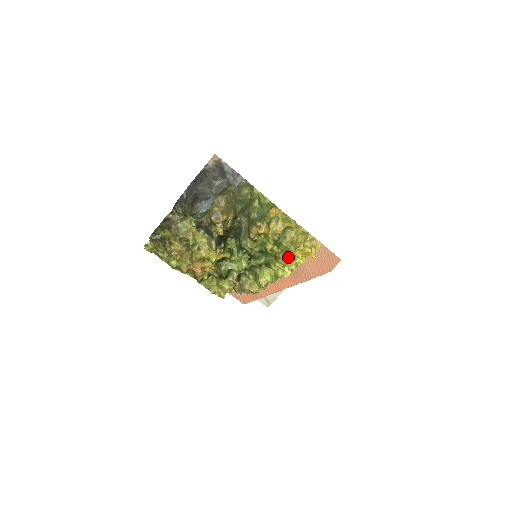
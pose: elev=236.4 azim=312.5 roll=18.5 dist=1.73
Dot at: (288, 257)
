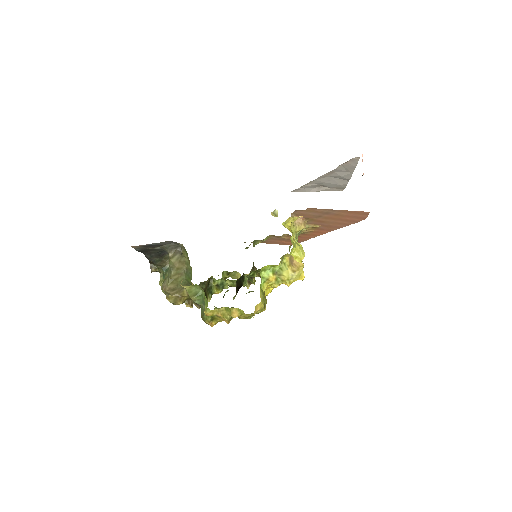
Dot at: occluded
